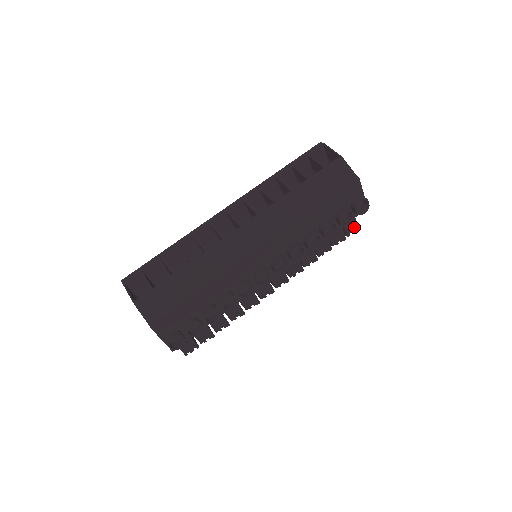
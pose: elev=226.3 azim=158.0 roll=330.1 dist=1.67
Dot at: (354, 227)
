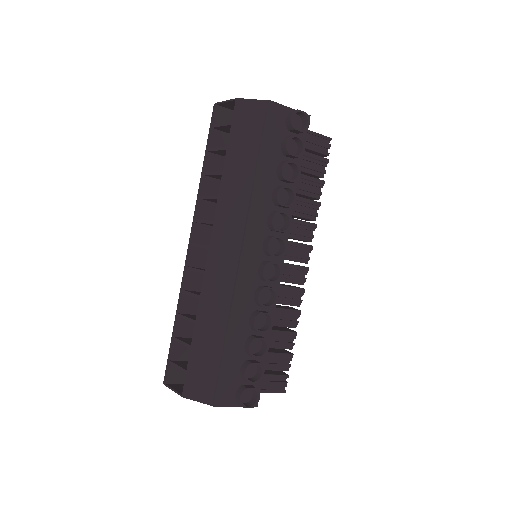
Dot at: (326, 142)
